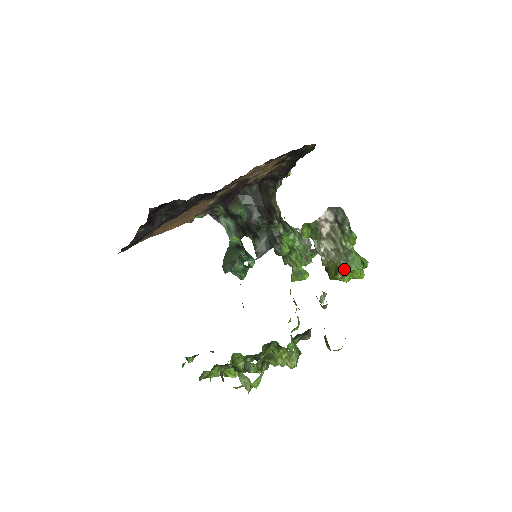
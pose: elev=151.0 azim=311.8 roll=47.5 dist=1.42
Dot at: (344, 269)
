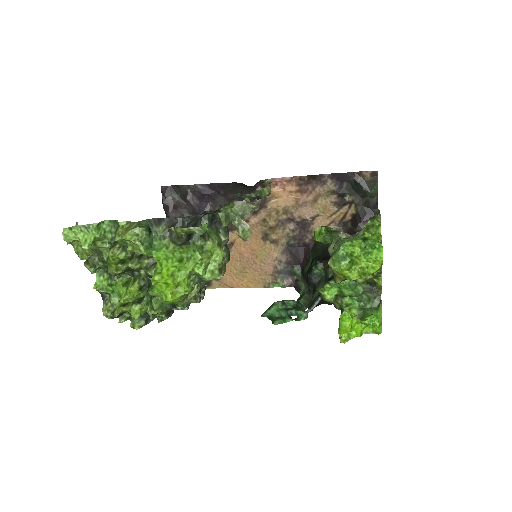
Dot at: (337, 250)
